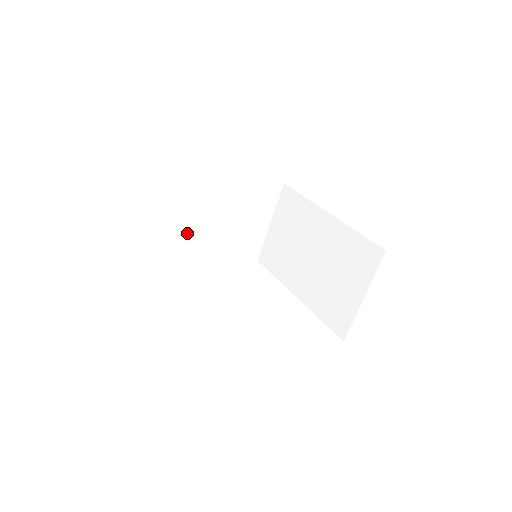
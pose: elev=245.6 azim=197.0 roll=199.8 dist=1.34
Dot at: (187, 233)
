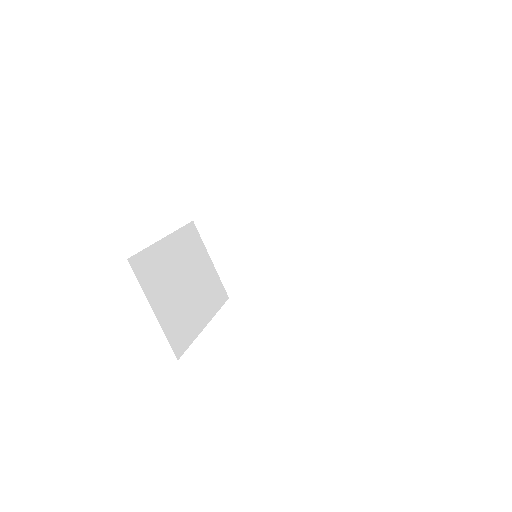
Dot at: (181, 310)
